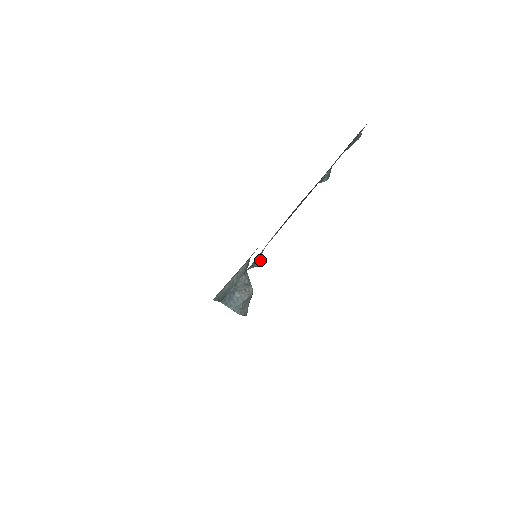
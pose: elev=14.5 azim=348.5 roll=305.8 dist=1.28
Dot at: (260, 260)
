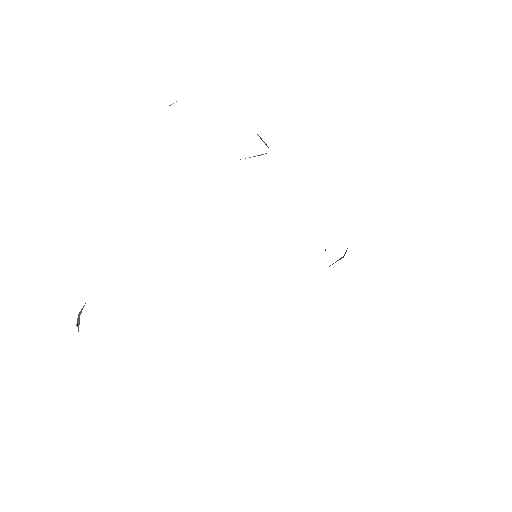
Dot at: occluded
